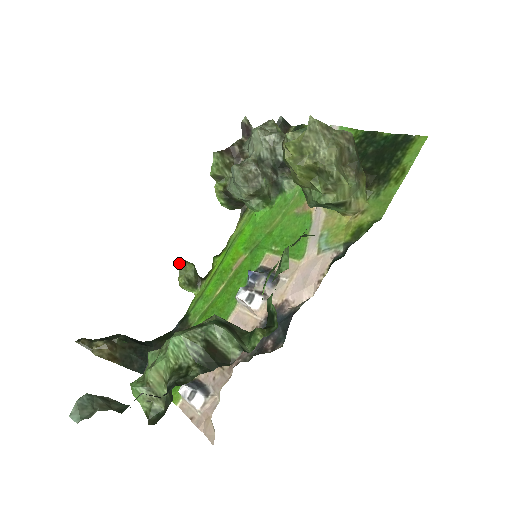
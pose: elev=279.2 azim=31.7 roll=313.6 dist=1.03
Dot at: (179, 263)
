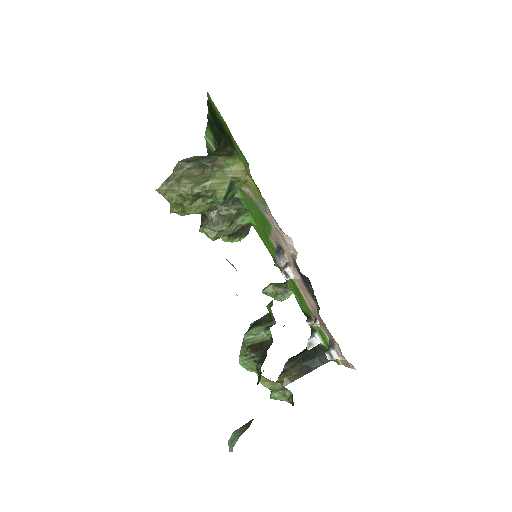
Dot at: occluded
